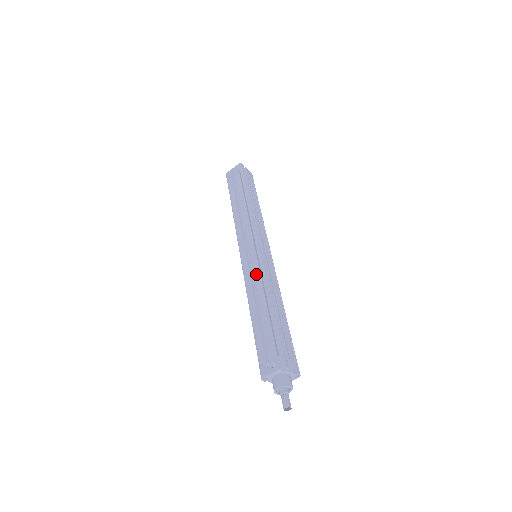
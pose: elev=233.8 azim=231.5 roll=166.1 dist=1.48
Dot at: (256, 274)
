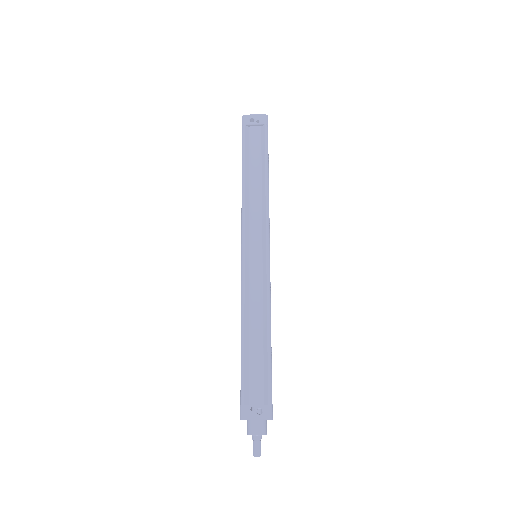
Dot at: (258, 288)
